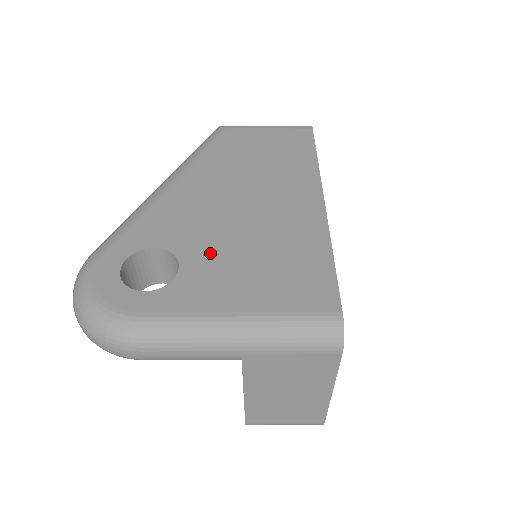
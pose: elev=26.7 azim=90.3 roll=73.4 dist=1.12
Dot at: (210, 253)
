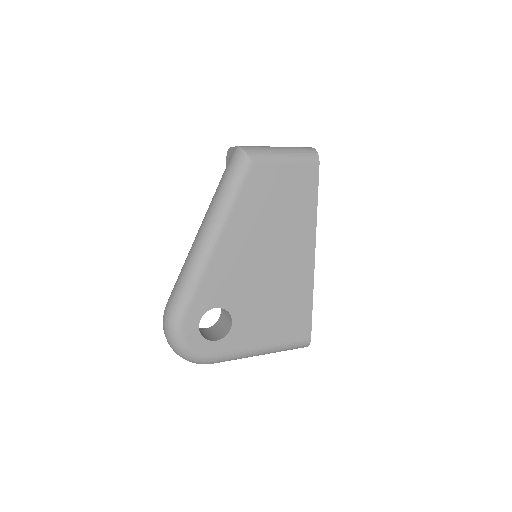
Dot at: (249, 308)
